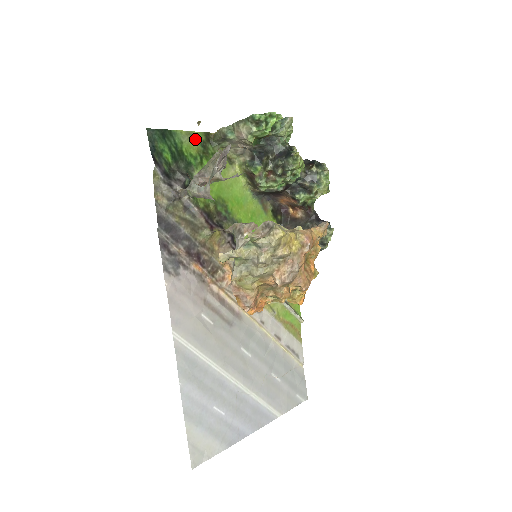
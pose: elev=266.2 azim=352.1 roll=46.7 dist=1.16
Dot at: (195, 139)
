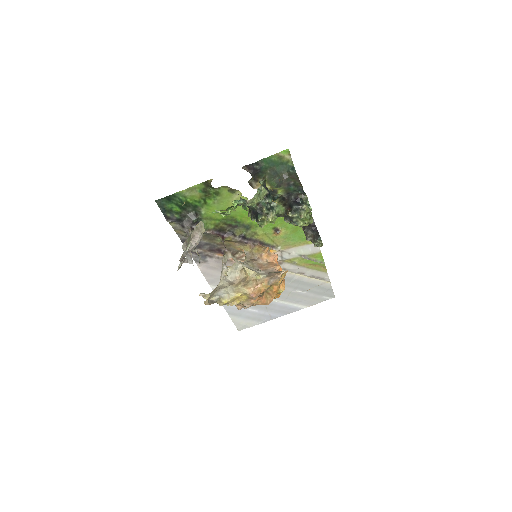
Dot at: (196, 190)
